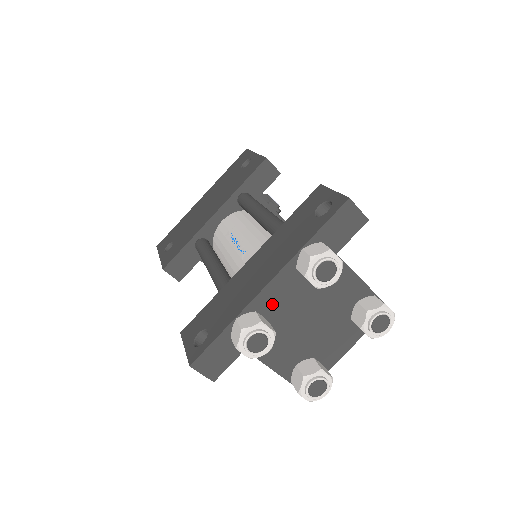
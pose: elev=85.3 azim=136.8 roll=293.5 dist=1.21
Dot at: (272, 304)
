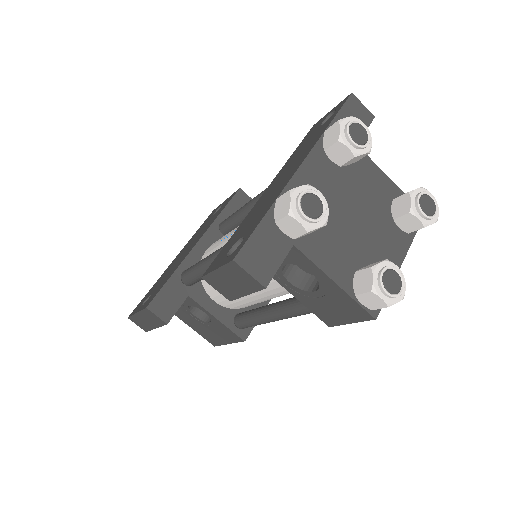
Dot at: occluded
